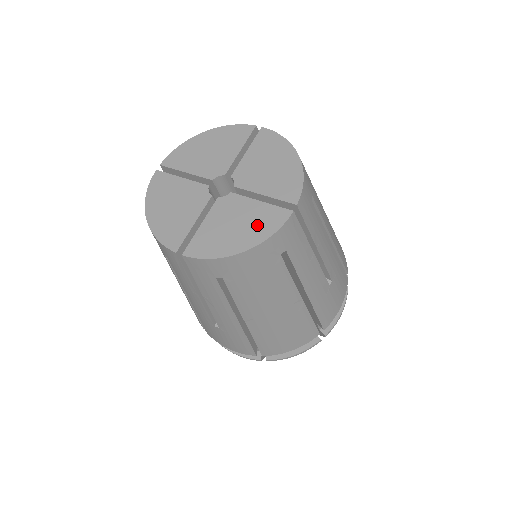
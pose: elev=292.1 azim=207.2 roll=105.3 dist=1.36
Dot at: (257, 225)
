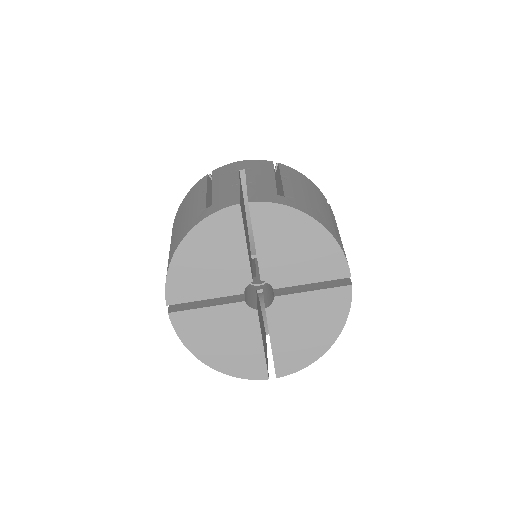
Dot at: (237, 359)
